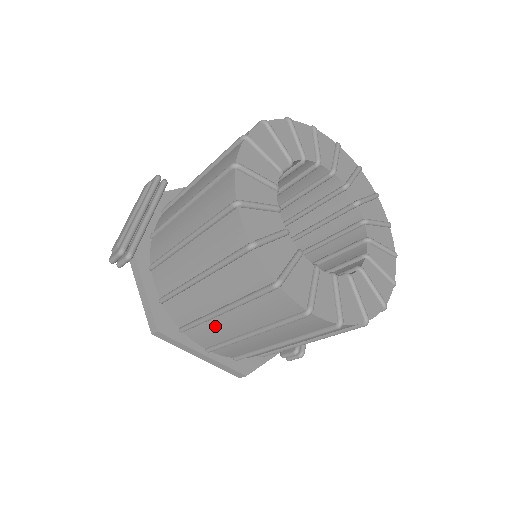
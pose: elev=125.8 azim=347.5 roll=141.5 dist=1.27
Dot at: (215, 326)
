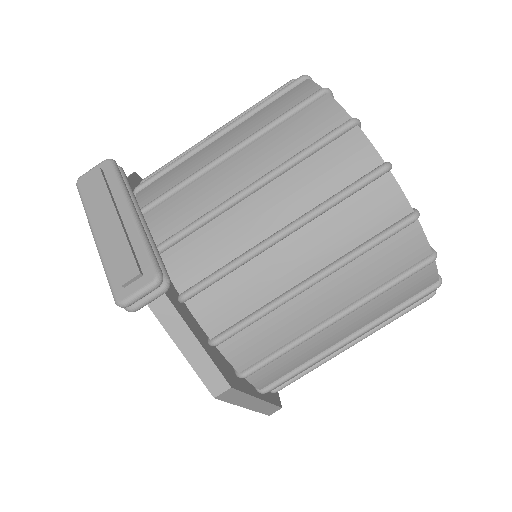
Dot at: (308, 345)
